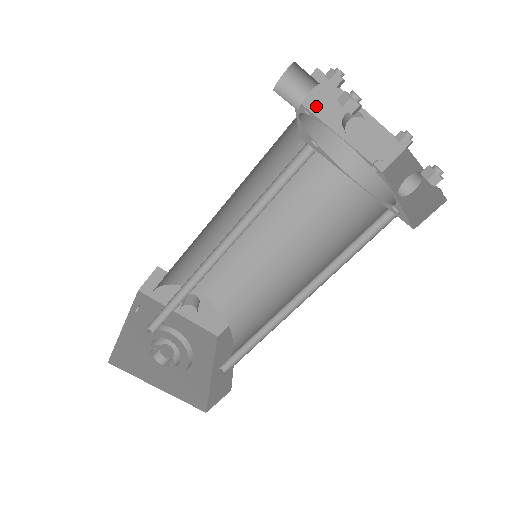
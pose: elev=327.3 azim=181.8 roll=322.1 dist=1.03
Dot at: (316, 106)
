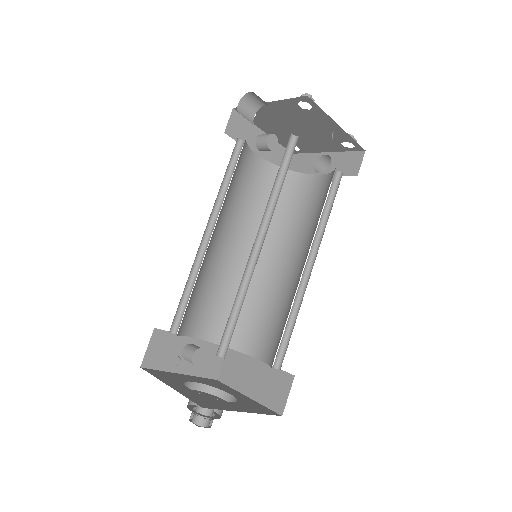
Dot at: (239, 136)
